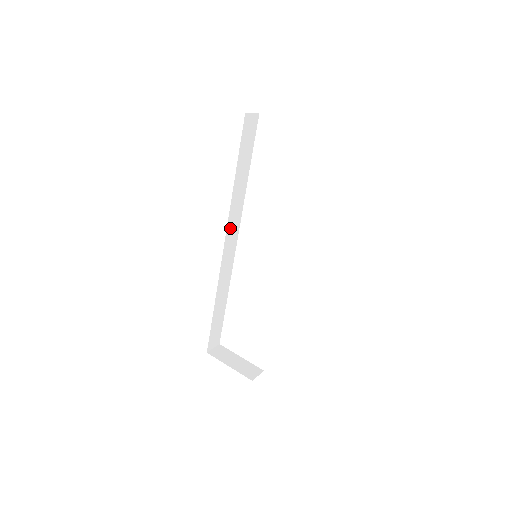
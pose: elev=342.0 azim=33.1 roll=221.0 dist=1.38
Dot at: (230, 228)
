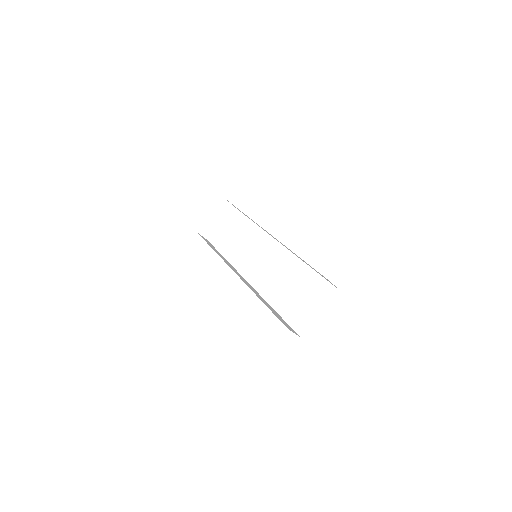
Dot at: occluded
